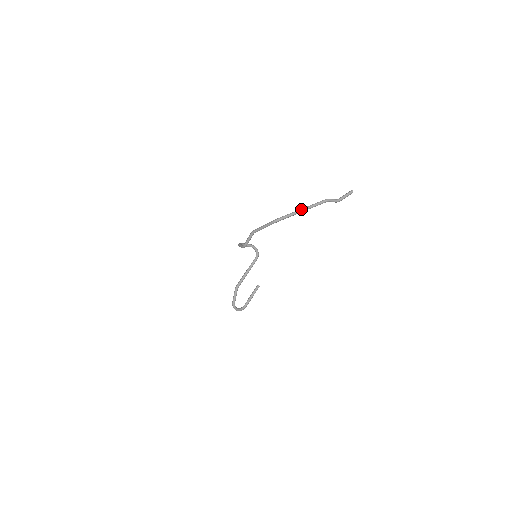
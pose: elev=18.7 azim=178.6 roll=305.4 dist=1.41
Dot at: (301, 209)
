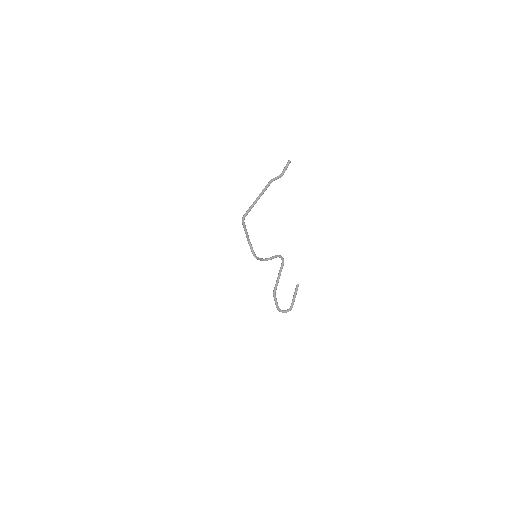
Dot at: (255, 200)
